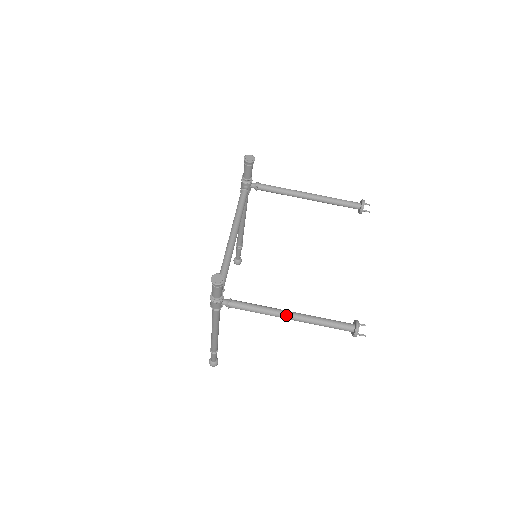
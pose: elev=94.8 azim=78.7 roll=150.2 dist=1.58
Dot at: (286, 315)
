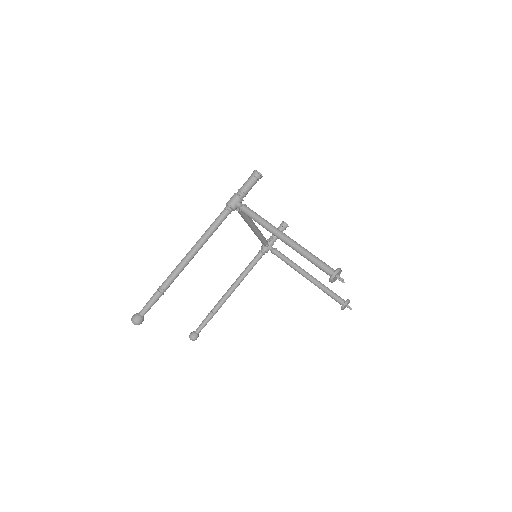
Dot at: (284, 233)
